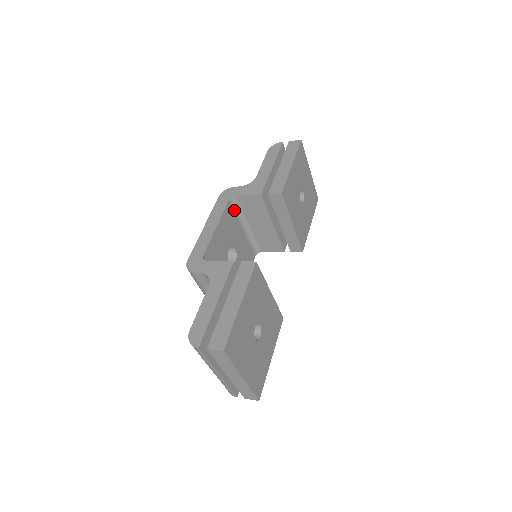
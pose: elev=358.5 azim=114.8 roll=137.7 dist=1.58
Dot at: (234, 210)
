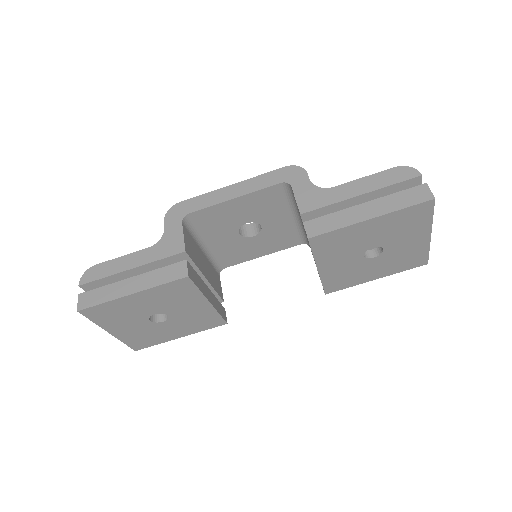
Dot at: (286, 194)
